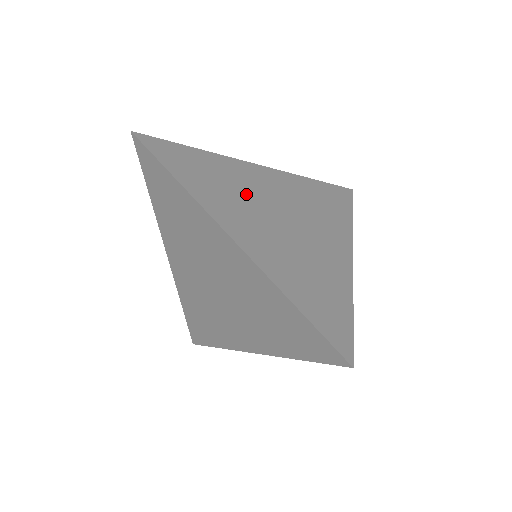
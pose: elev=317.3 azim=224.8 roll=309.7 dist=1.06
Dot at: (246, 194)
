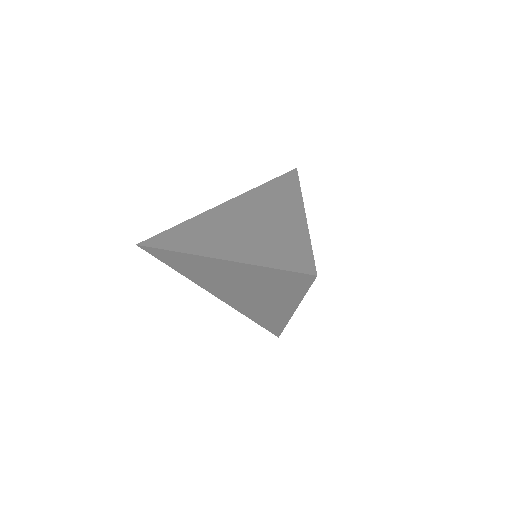
Dot at: (217, 228)
